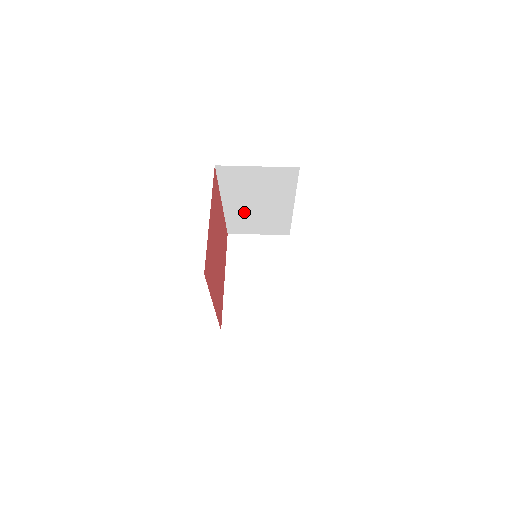
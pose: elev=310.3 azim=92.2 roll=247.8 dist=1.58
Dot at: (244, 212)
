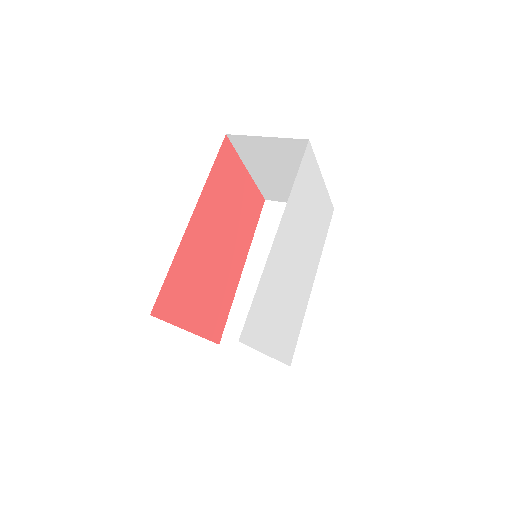
Dot at: occluded
